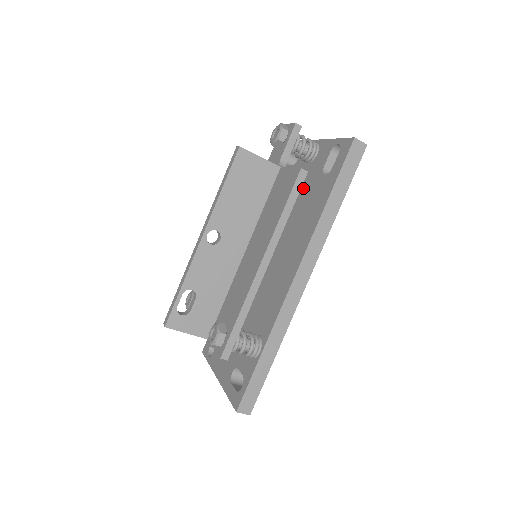
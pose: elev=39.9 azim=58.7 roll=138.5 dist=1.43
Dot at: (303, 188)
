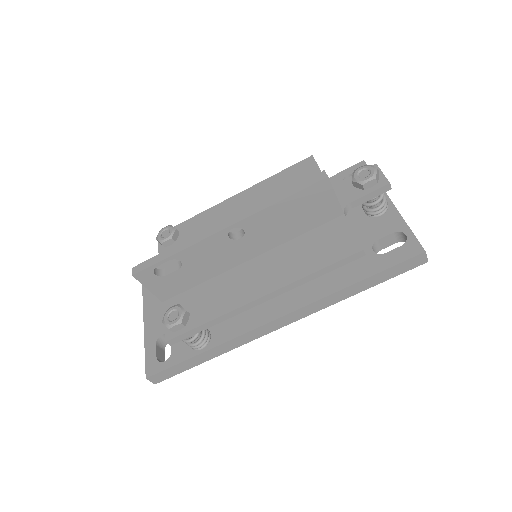
Dot at: occluded
